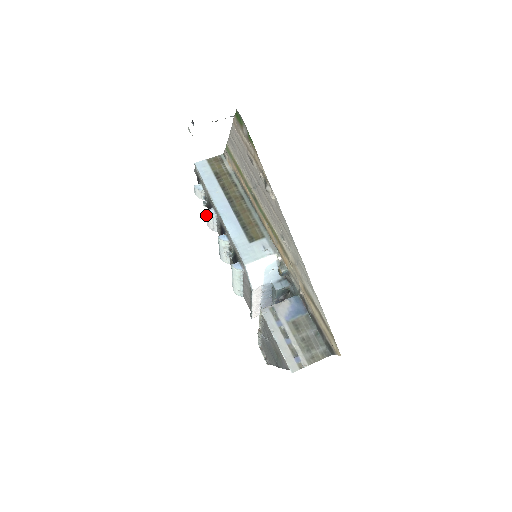
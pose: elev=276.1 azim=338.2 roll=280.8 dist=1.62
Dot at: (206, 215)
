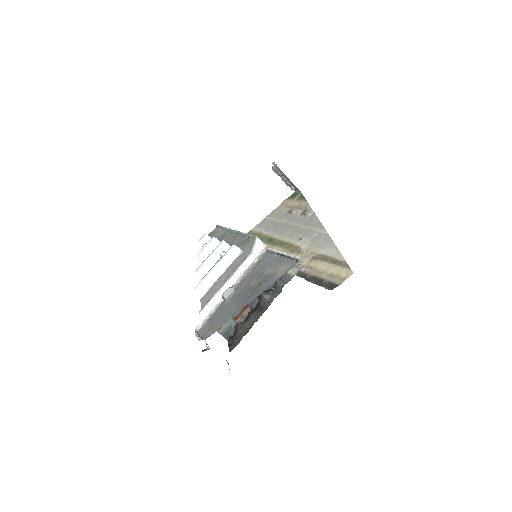
Dot at: (209, 241)
